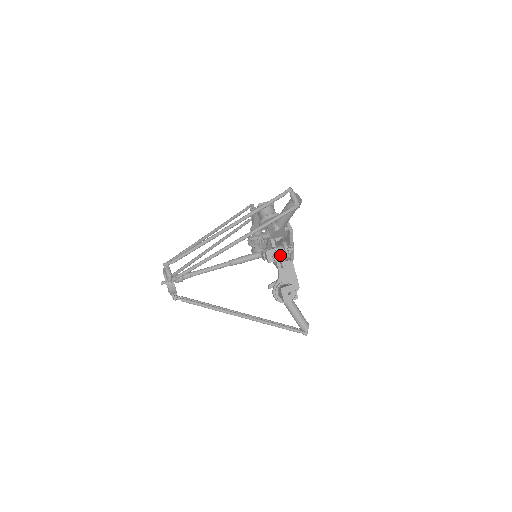
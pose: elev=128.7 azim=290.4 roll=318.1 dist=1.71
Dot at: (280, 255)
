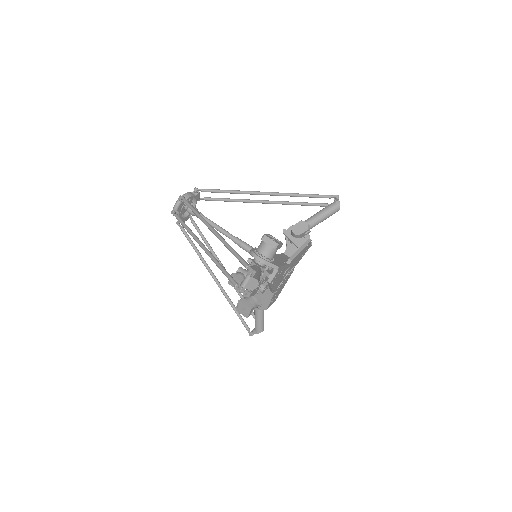
Dot at: occluded
